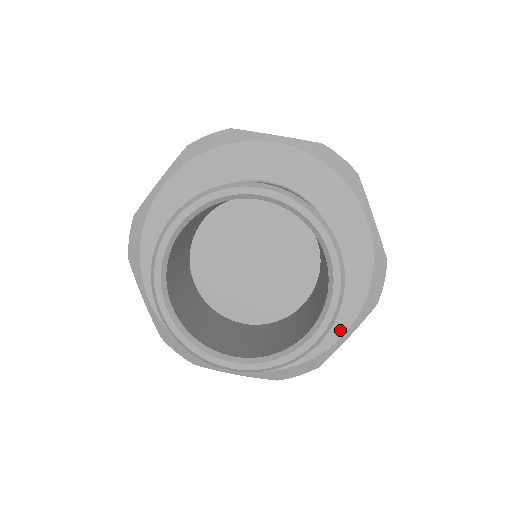
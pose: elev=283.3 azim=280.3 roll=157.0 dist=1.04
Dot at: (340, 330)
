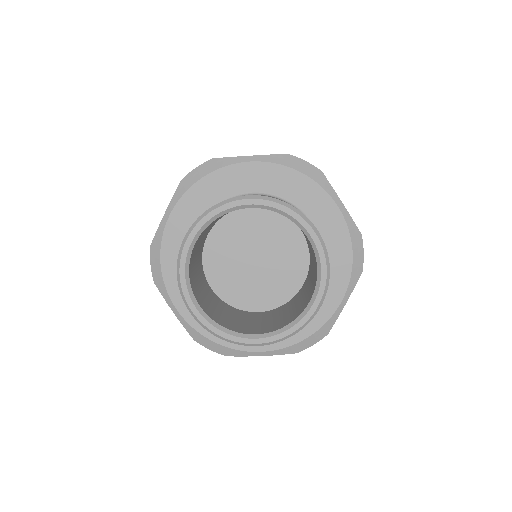
Dot at: (337, 299)
